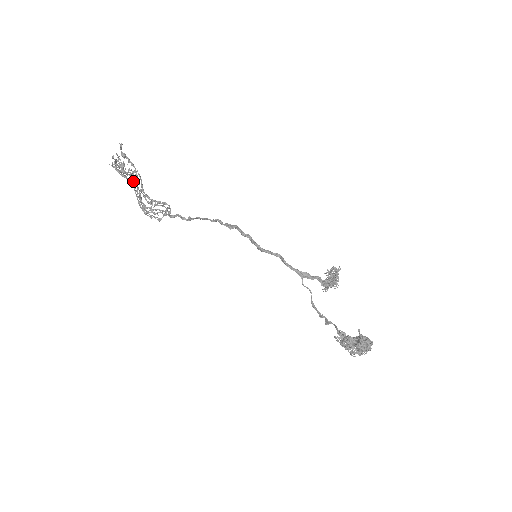
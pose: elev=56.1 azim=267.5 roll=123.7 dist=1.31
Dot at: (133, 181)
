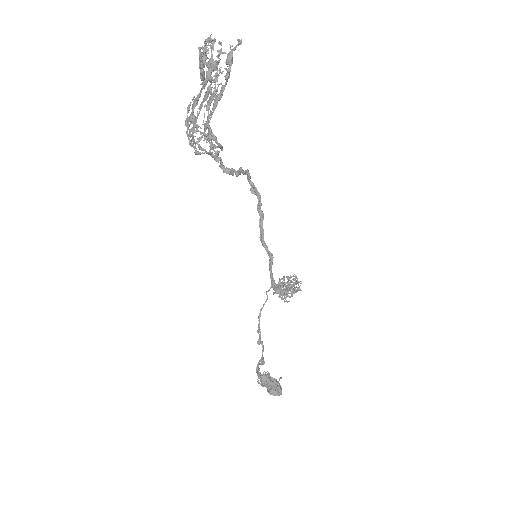
Dot at: (209, 93)
